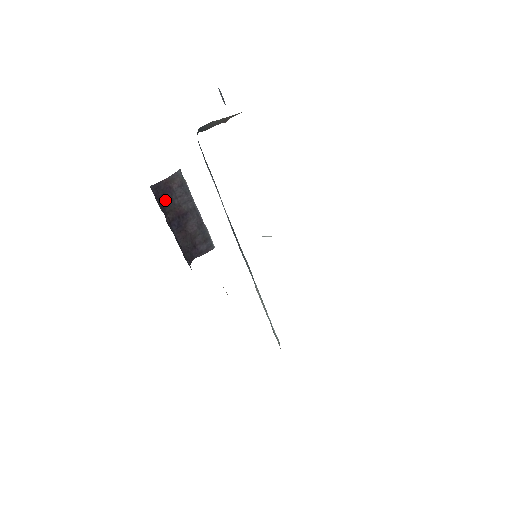
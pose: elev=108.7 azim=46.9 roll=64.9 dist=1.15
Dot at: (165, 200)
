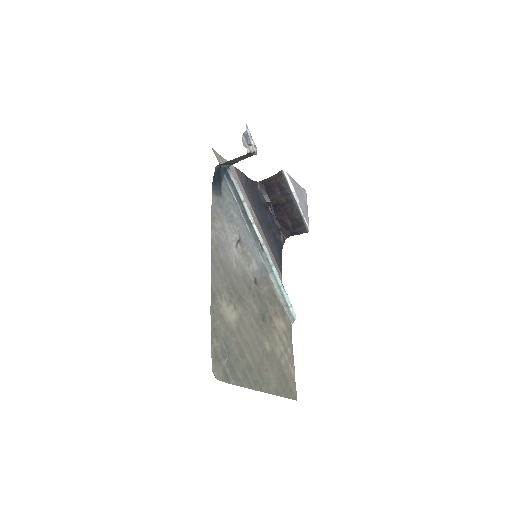
Dot at: (270, 192)
